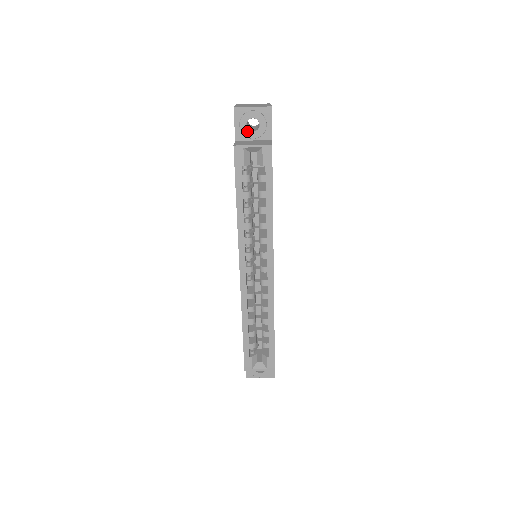
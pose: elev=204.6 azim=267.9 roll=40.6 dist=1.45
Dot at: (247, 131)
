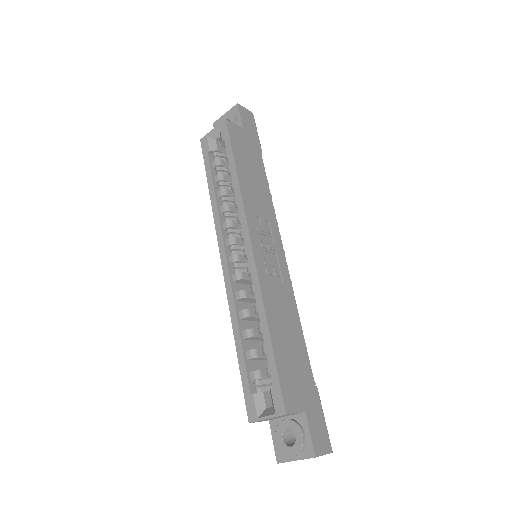
Dot at: occluded
